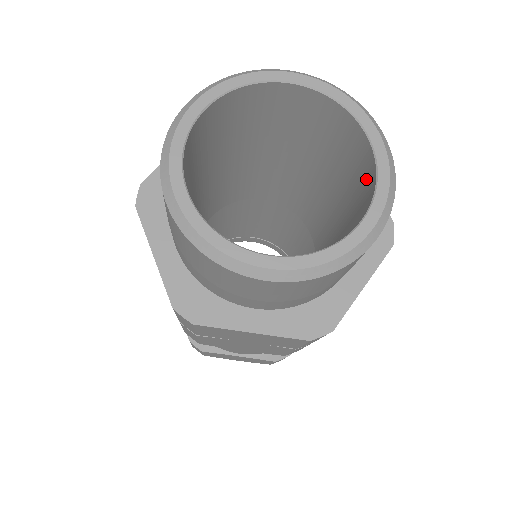
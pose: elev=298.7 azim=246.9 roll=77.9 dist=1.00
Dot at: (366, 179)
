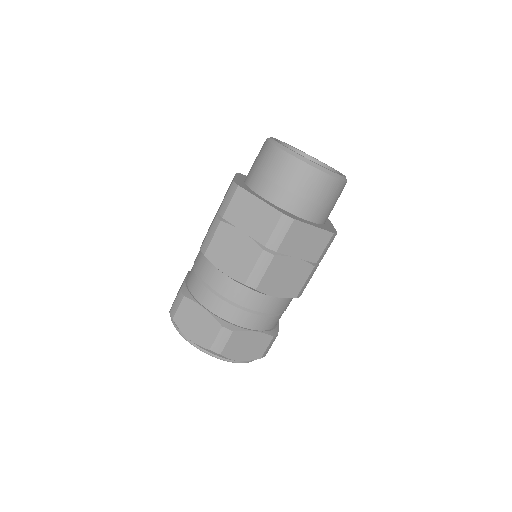
Dot at: occluded
